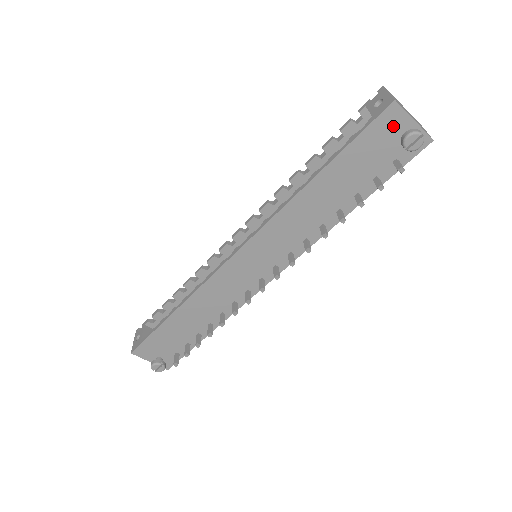
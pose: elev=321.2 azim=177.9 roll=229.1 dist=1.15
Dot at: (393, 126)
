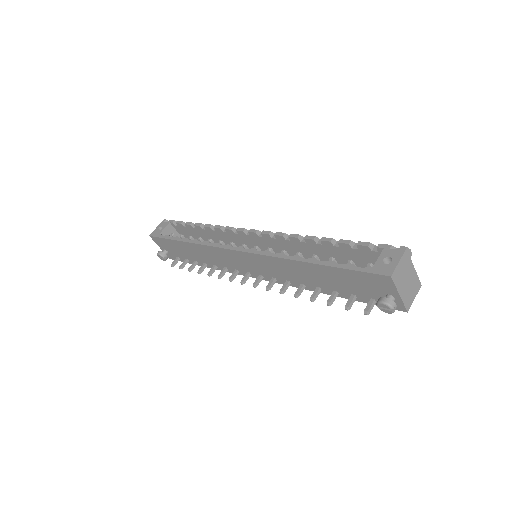
Dot at: (382, 285)
